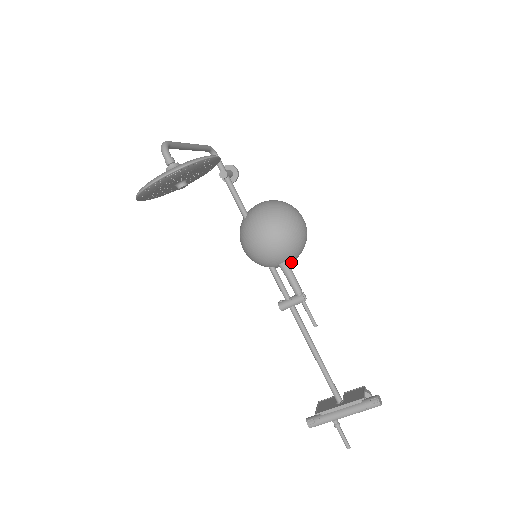
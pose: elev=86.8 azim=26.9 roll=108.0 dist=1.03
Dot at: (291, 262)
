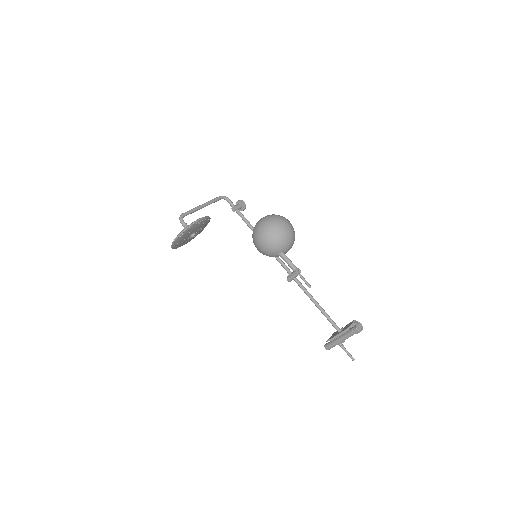
Dot at: (287, 251)
